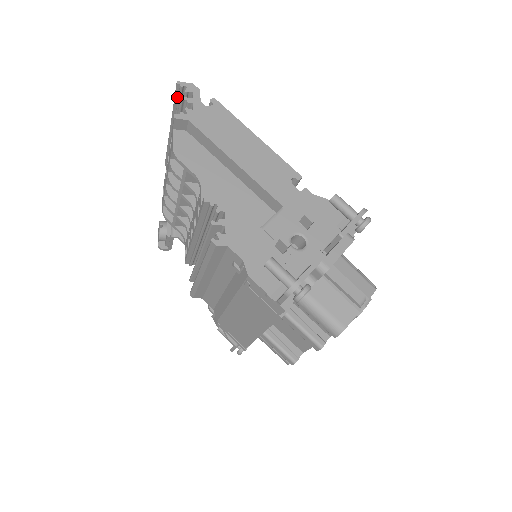
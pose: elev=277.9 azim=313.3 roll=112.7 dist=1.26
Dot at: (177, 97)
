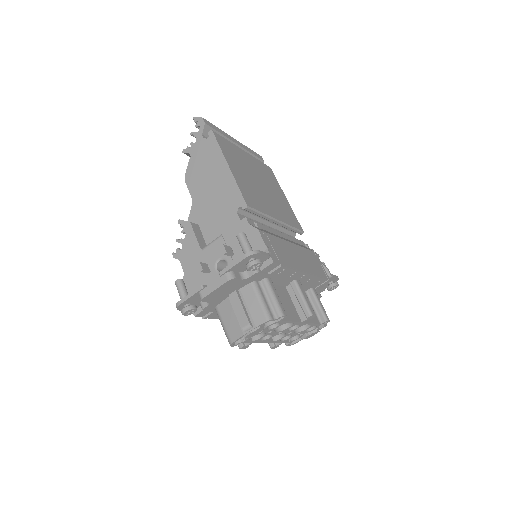
Dot at: occluded
